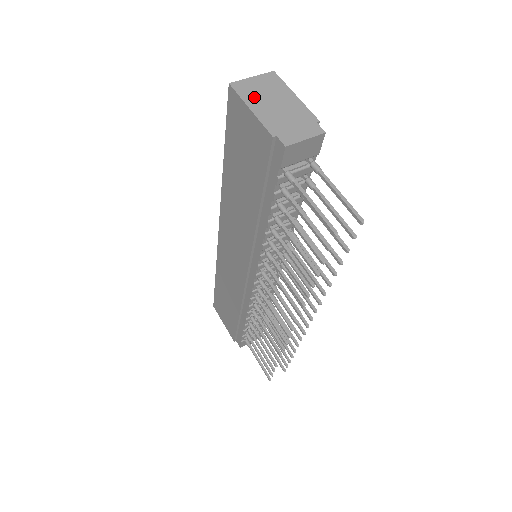
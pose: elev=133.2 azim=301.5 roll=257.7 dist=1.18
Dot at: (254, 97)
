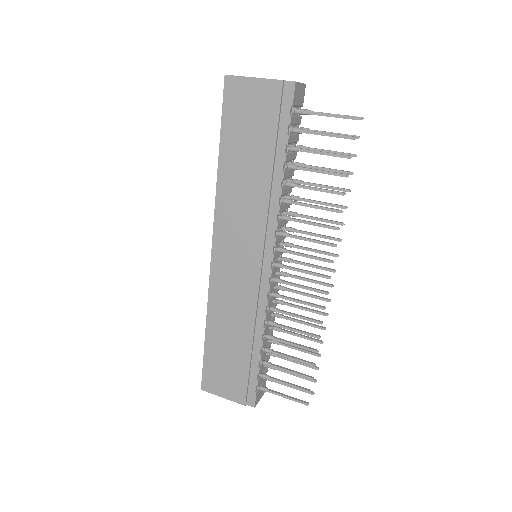
Dot at: occluded
